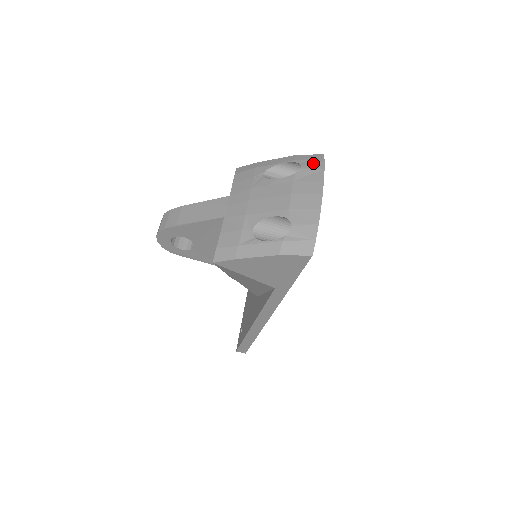
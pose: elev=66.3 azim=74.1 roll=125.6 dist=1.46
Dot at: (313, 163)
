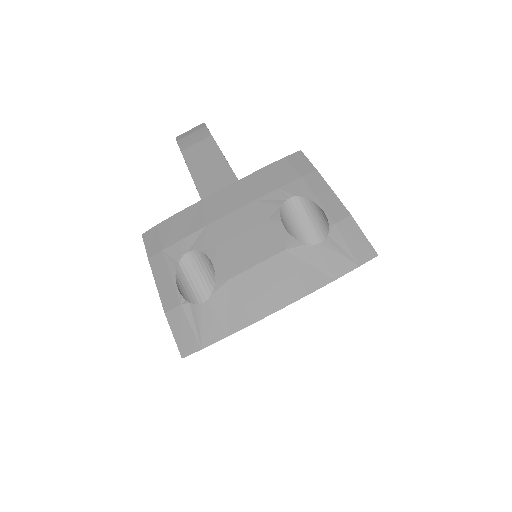
Dot at: (340, 254)
